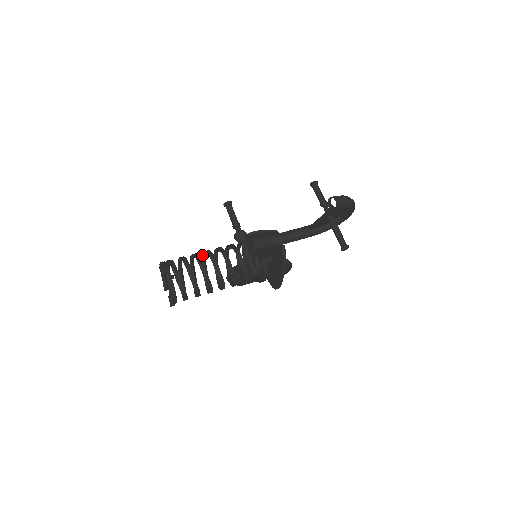
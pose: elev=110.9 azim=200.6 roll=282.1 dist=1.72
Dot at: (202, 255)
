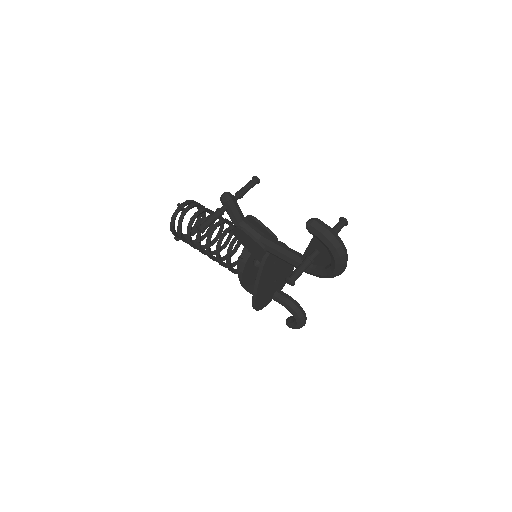
Dot at: occluded
